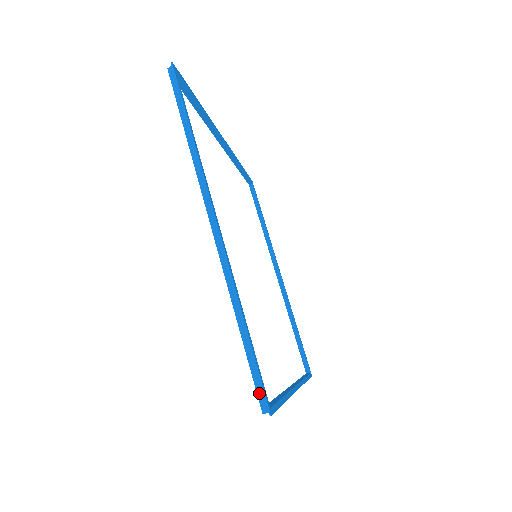
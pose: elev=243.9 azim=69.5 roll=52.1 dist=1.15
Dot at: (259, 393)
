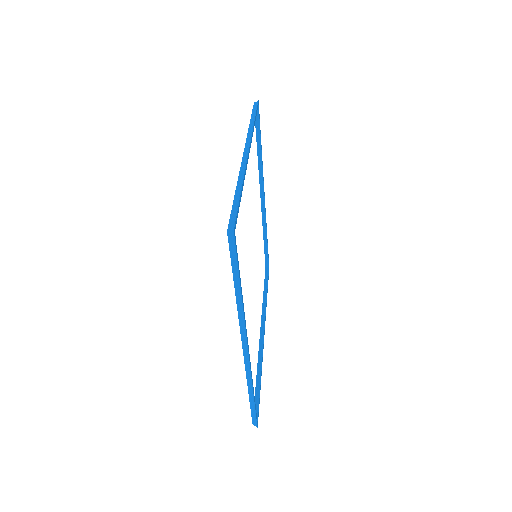
Dot at: (253, 419)
